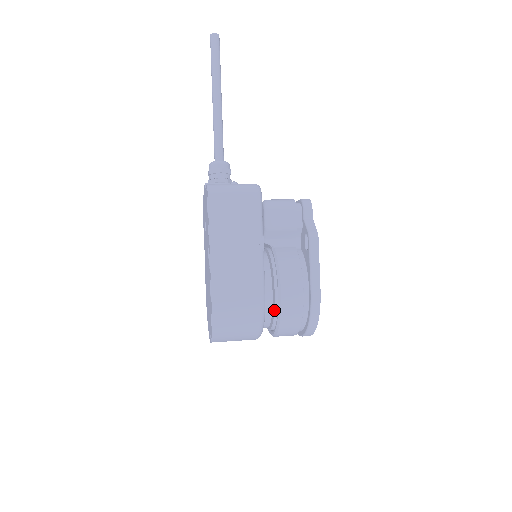
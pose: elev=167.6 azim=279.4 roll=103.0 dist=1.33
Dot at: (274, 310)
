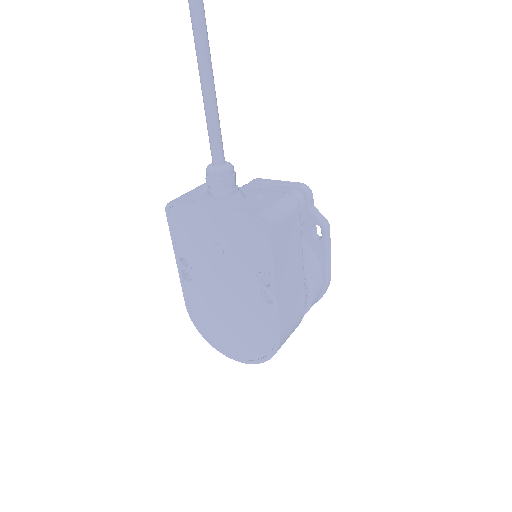
Dot at: occluded
